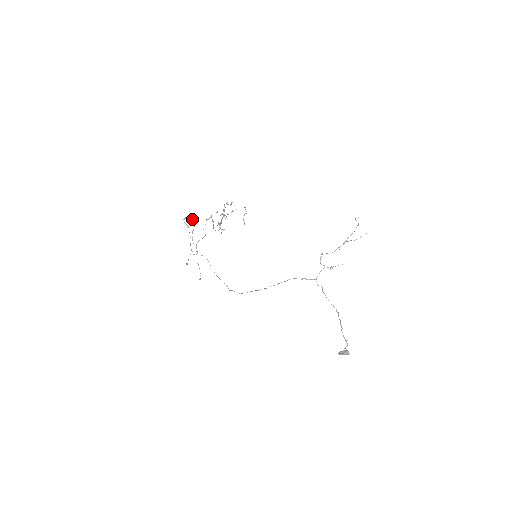
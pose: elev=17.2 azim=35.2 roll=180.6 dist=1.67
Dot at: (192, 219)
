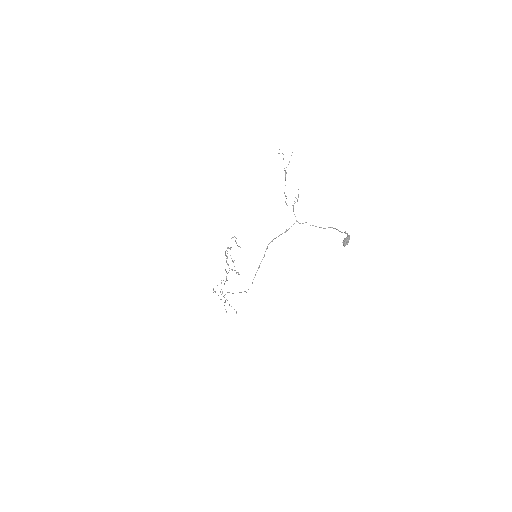
Dot at: occluded
